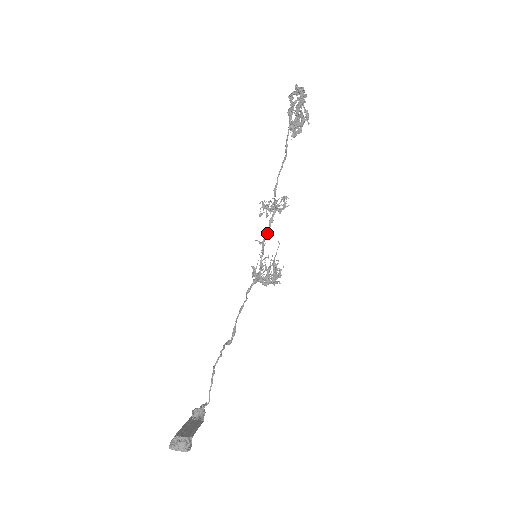
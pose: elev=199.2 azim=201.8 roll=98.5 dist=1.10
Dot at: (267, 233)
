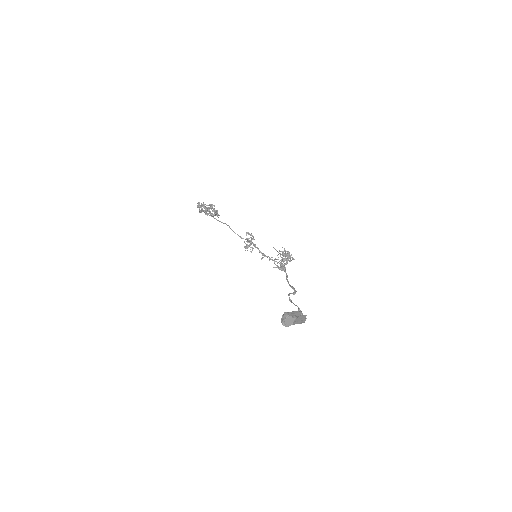
Dot at: (259, 250)
